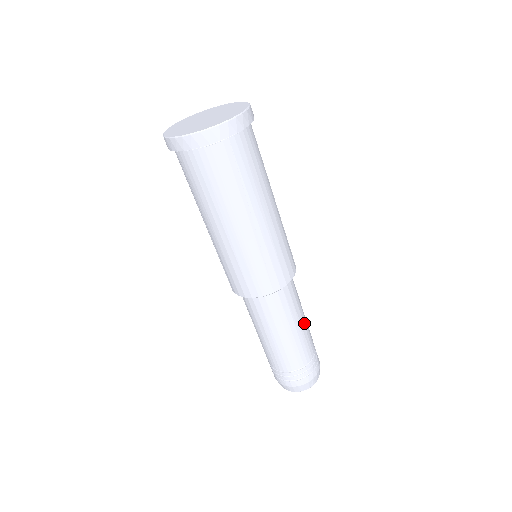
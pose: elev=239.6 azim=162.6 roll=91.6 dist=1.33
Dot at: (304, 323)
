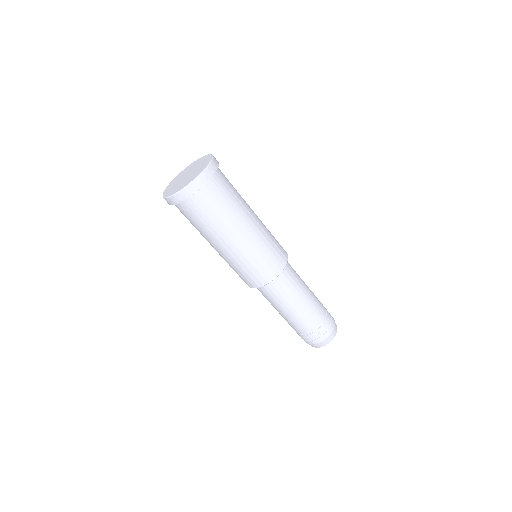
Dot at: occluded
